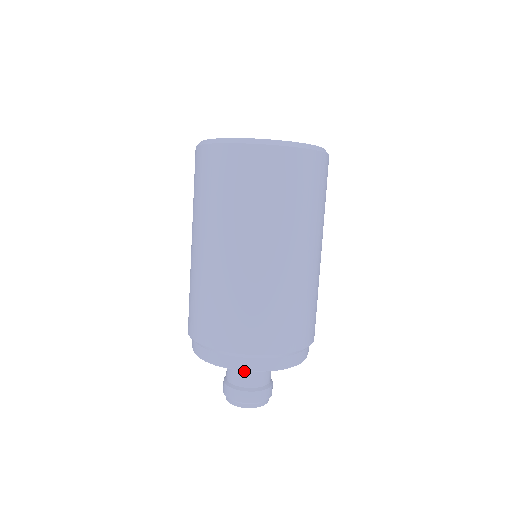
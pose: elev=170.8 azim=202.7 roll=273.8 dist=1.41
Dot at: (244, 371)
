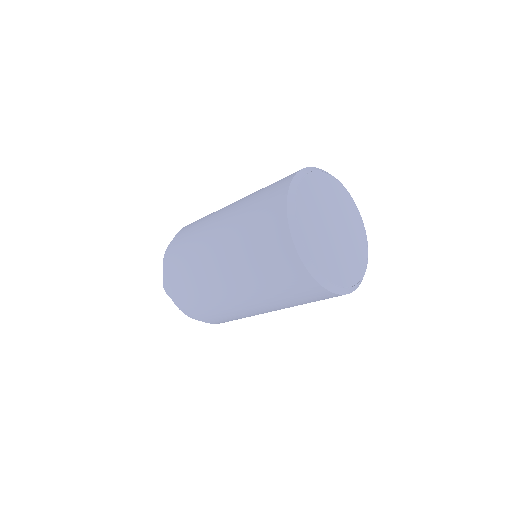
Dot at: occluded
